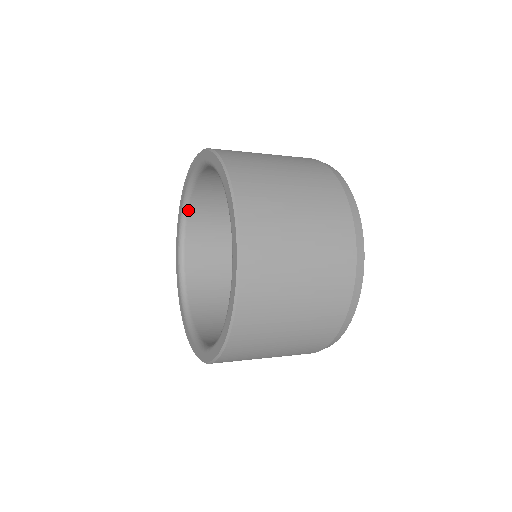
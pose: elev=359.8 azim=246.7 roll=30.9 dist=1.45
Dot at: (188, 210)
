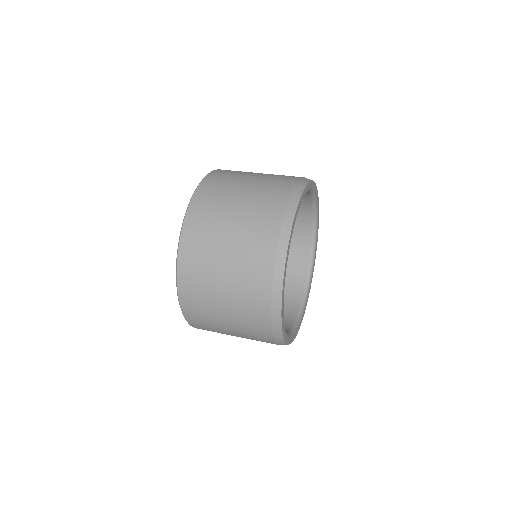
Dot at: occluded
